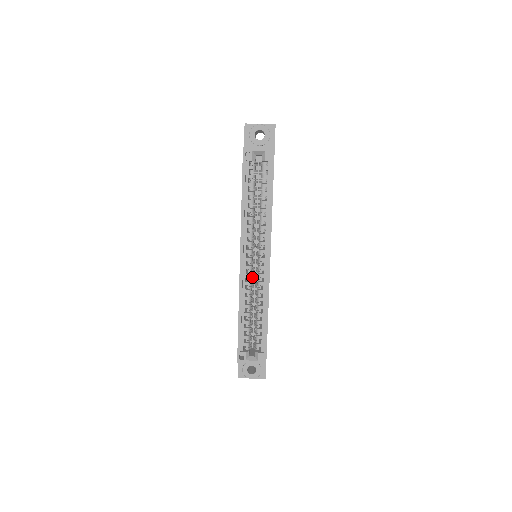
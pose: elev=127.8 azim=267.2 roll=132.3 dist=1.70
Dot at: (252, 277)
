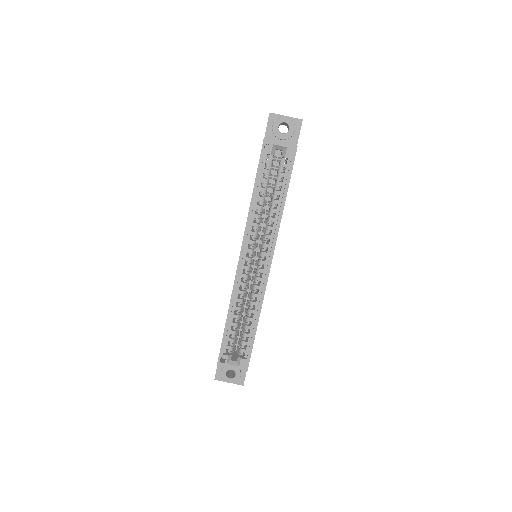
Dot at: (248, 278)
